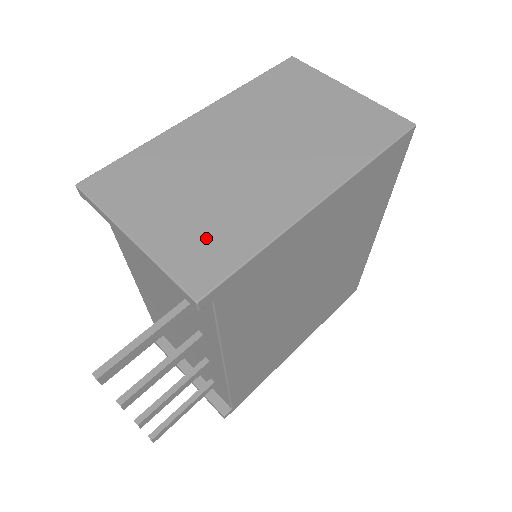
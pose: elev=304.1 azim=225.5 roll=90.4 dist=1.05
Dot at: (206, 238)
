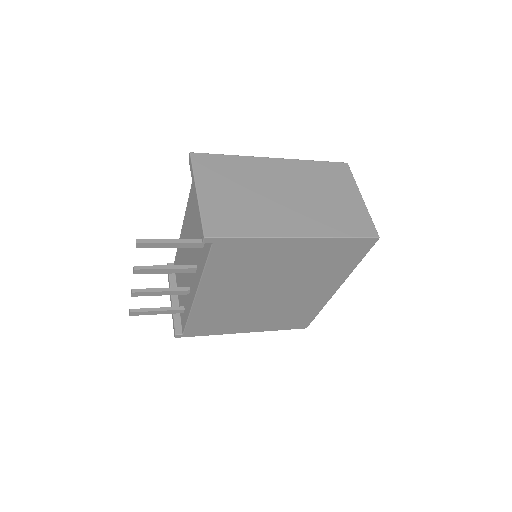
Dot at: (230, 215)
